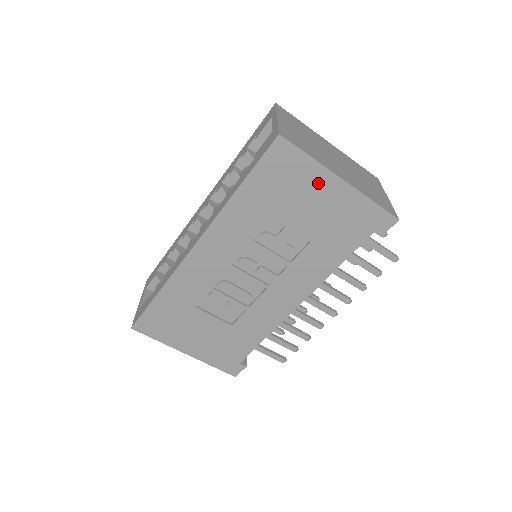
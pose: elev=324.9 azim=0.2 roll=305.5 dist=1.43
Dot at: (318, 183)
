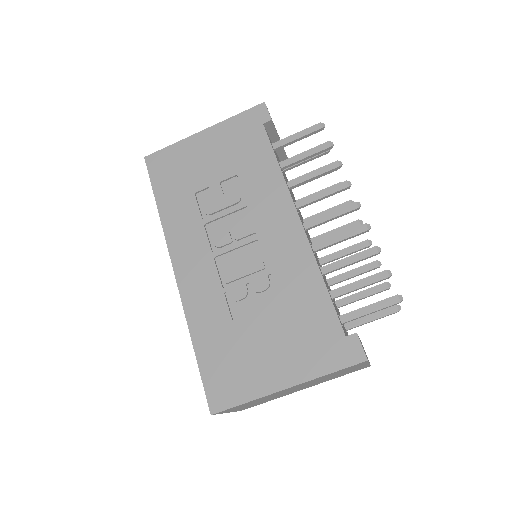
Dot at: (194, 148)
